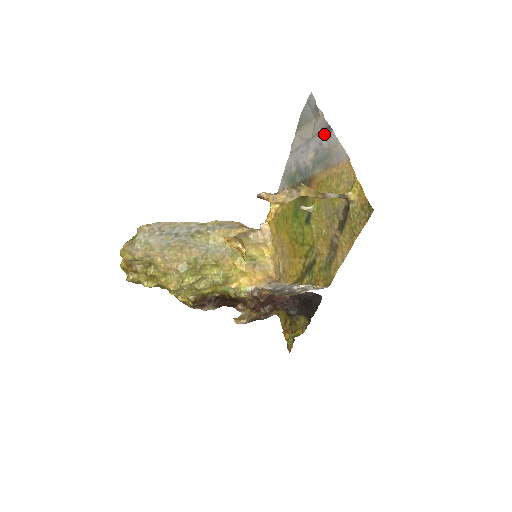
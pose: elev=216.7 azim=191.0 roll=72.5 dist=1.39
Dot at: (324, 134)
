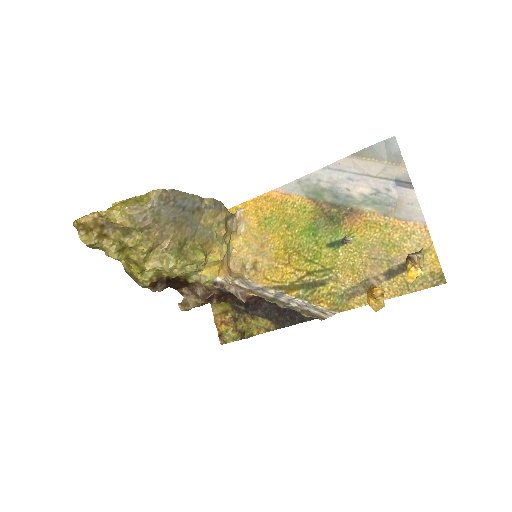
Dot at: (398, 185)
